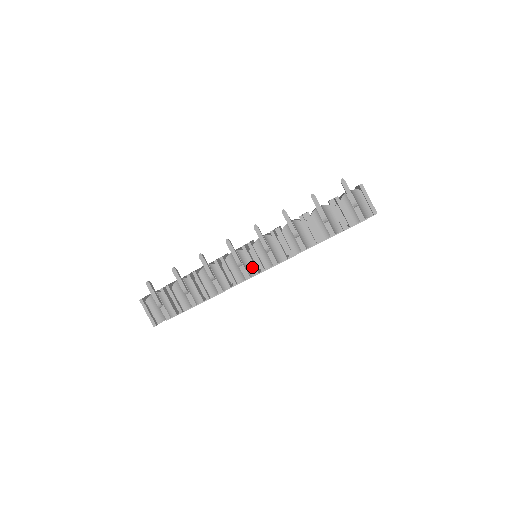
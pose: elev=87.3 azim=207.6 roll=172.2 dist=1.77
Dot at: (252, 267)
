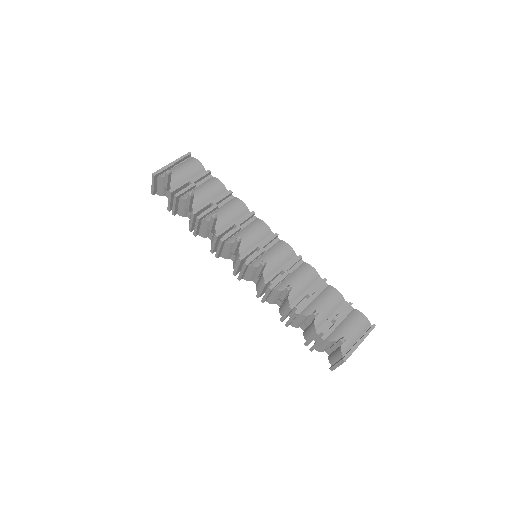
Dot at: (234, 270)
